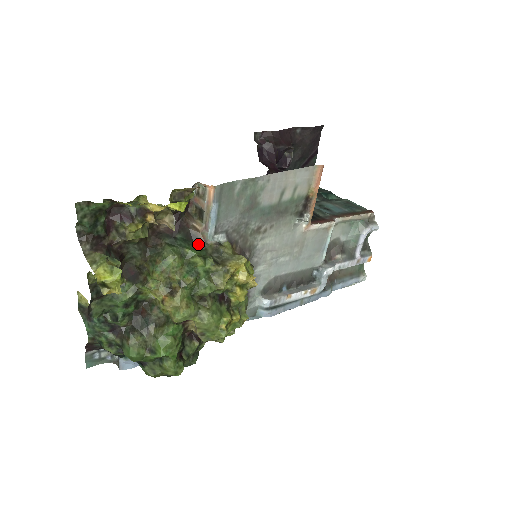
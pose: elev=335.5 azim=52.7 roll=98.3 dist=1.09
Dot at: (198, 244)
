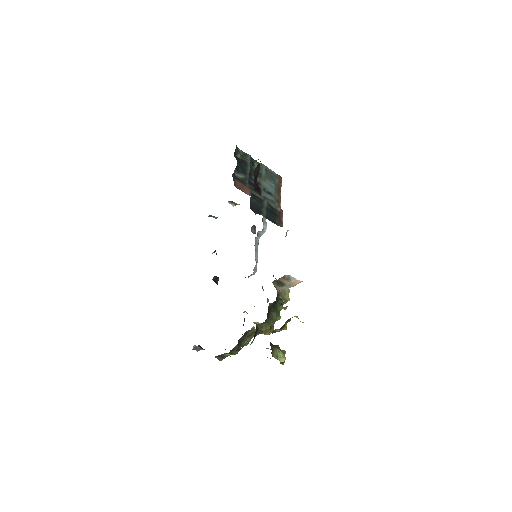
Dot at: (277, 298)
